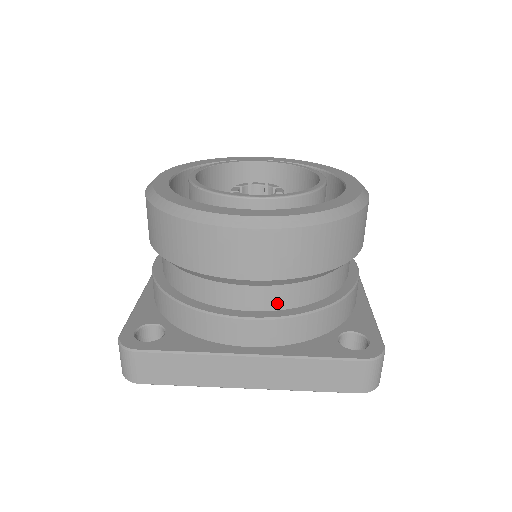
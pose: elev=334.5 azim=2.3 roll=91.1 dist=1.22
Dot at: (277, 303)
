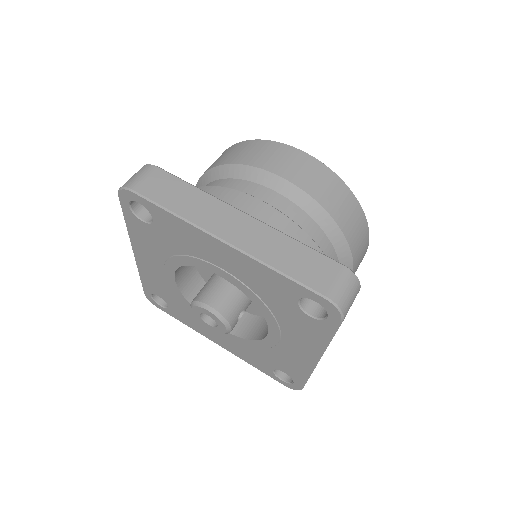
Dot at: occluded
